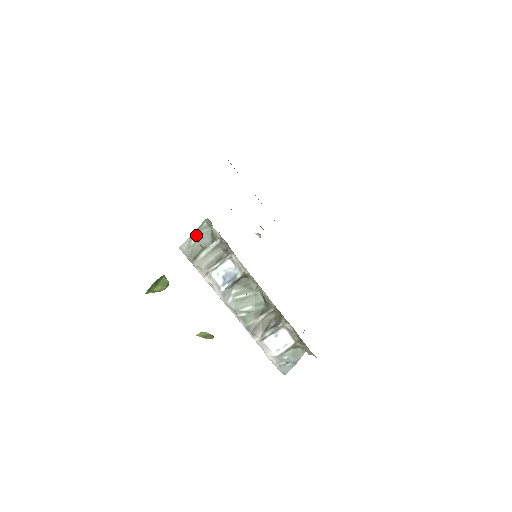
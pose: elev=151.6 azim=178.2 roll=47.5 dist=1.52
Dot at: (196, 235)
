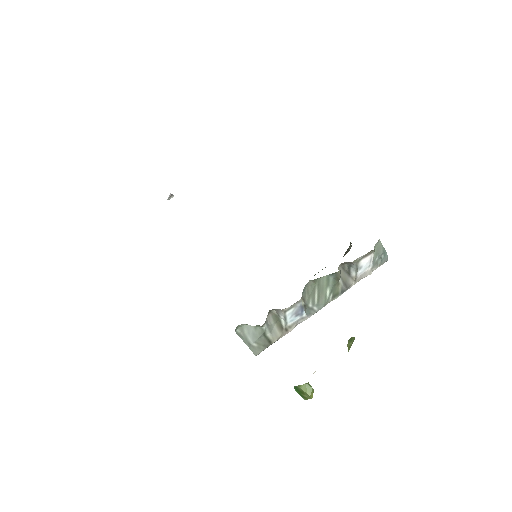
Dot at: (249, 341)
